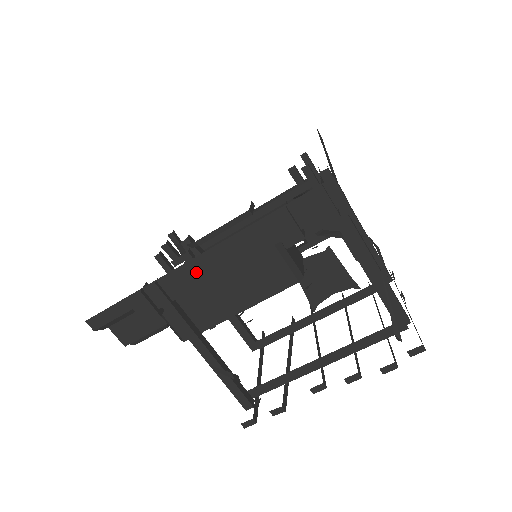
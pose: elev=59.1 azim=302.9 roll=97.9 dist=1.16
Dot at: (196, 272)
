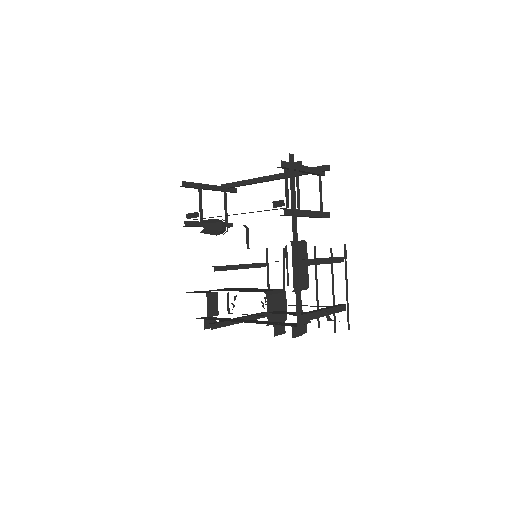
Dot at: occluded
